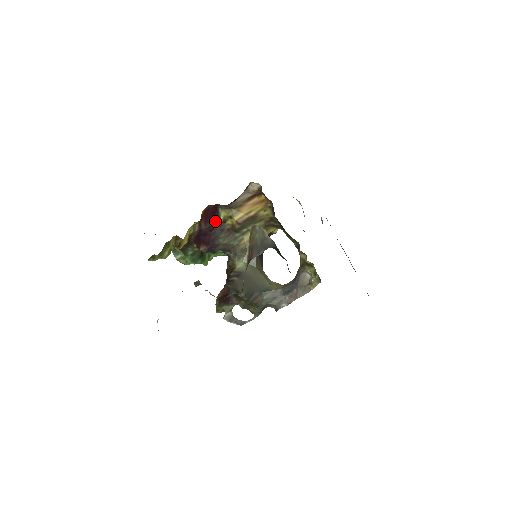
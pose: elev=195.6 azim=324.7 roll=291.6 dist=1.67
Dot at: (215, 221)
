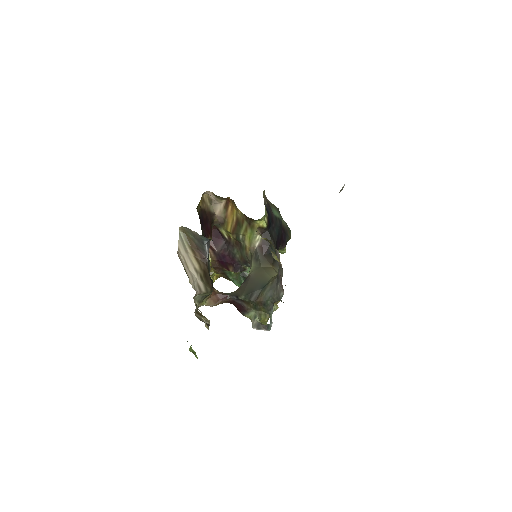
Dot at: (224, 241)
